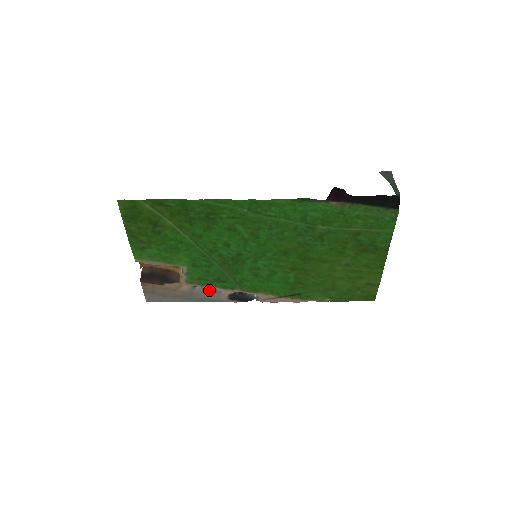
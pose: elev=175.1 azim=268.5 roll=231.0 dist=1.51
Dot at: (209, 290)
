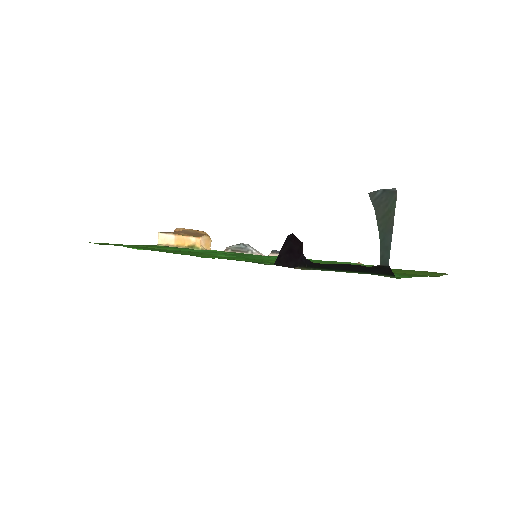
Dot at: occluded
